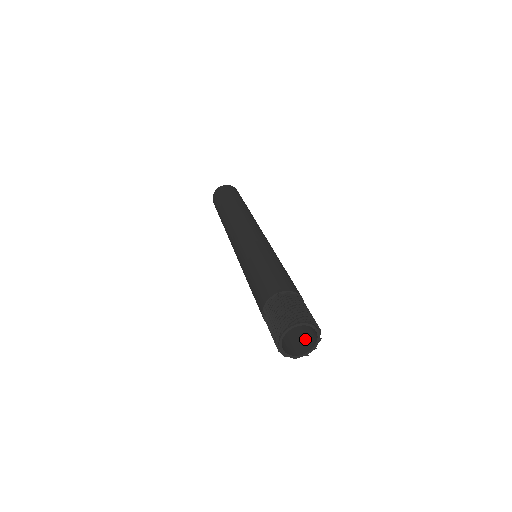
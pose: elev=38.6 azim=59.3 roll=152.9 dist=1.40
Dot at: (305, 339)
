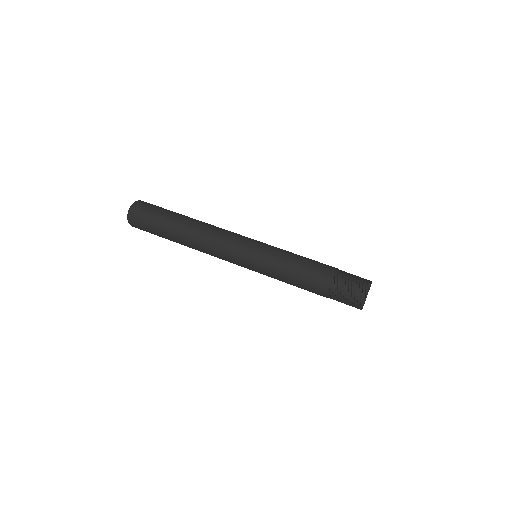
Dot at: occluded
